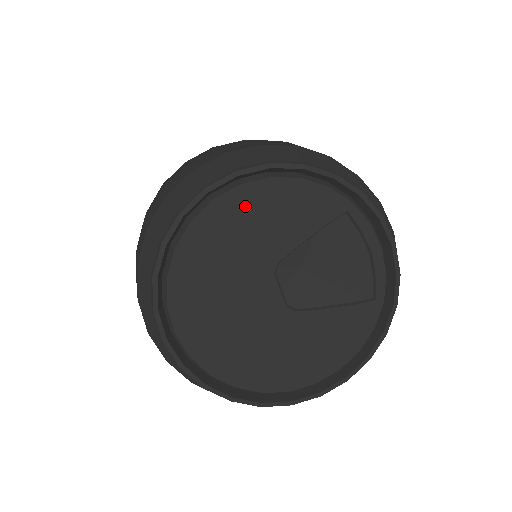
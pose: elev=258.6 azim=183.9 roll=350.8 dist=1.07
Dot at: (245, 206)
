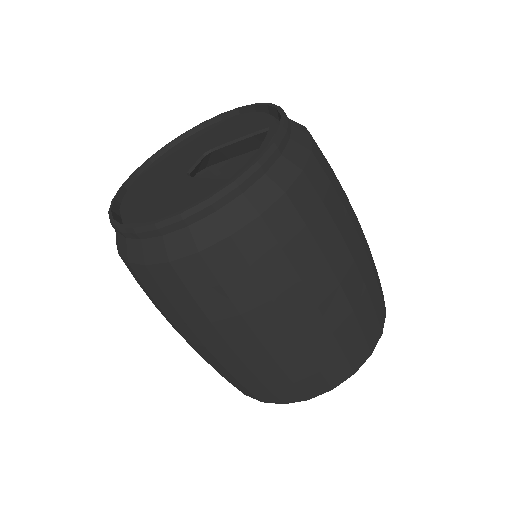
Dot at: (228, 124)
